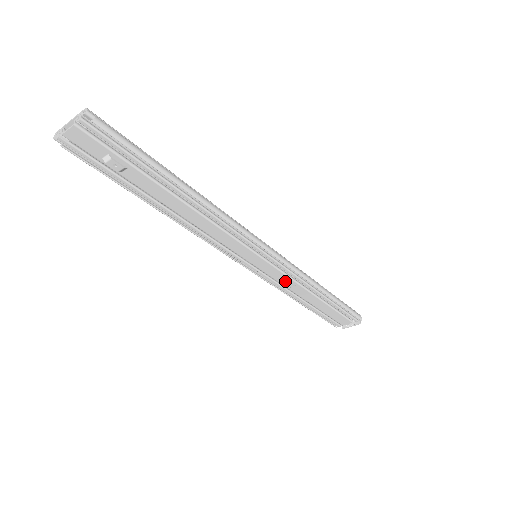
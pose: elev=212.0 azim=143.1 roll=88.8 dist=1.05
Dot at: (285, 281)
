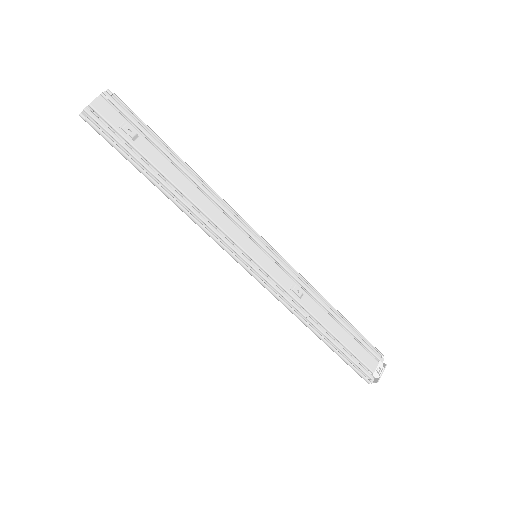
Dot at: (292, 286)
